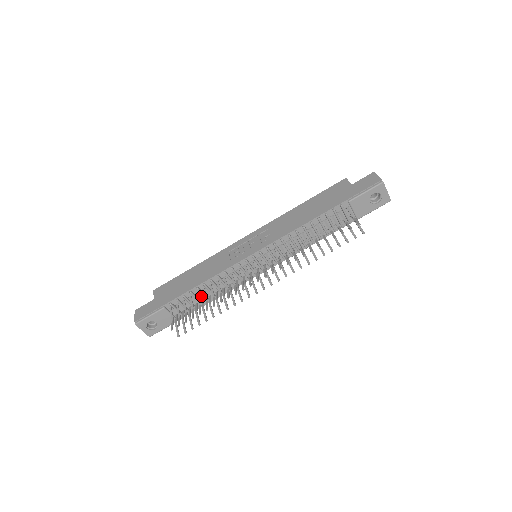
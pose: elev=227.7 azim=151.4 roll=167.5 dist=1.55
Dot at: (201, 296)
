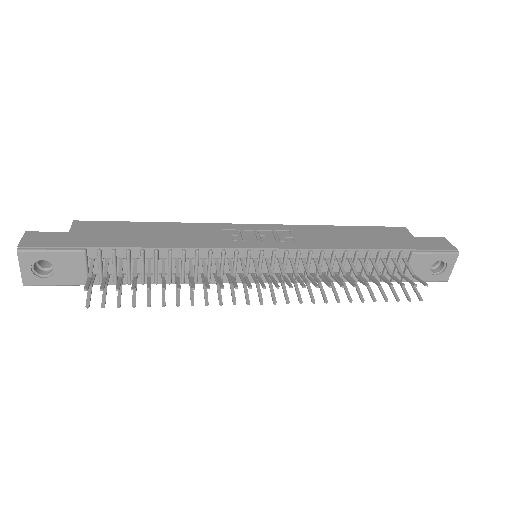
Dot at: (151, 267)
